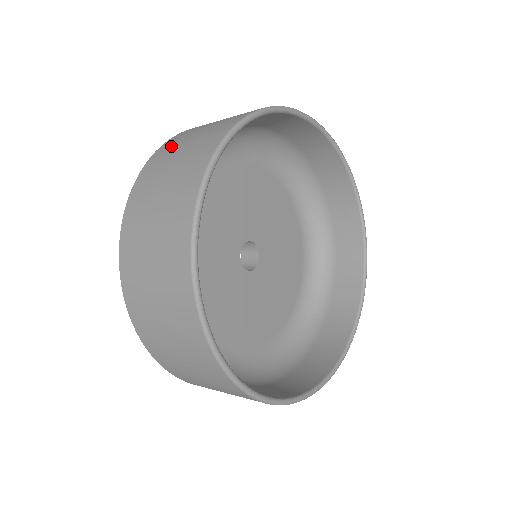
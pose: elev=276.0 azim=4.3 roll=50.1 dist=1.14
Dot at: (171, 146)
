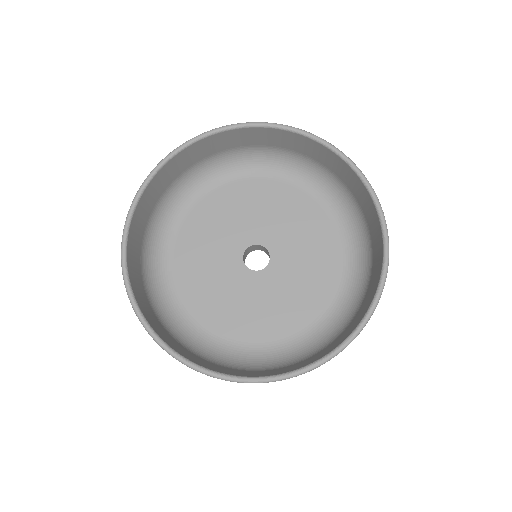
Dot at: occluded
